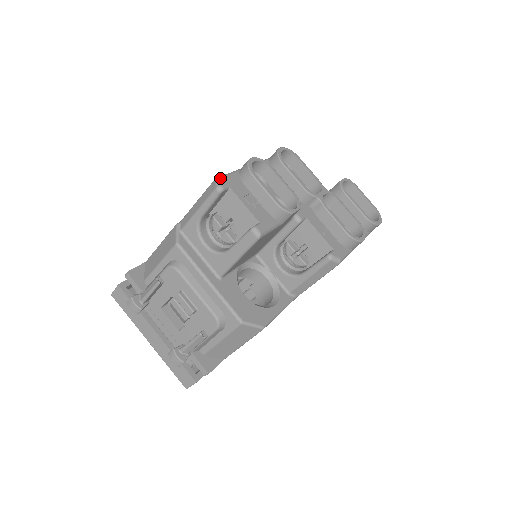
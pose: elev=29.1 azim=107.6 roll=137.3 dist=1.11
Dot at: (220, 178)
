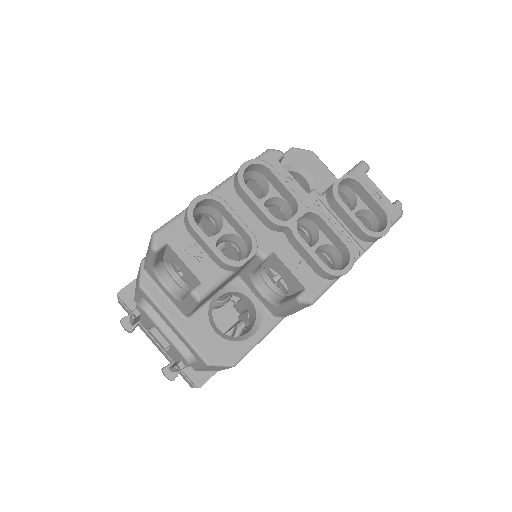
Dot at: (156, 234)
